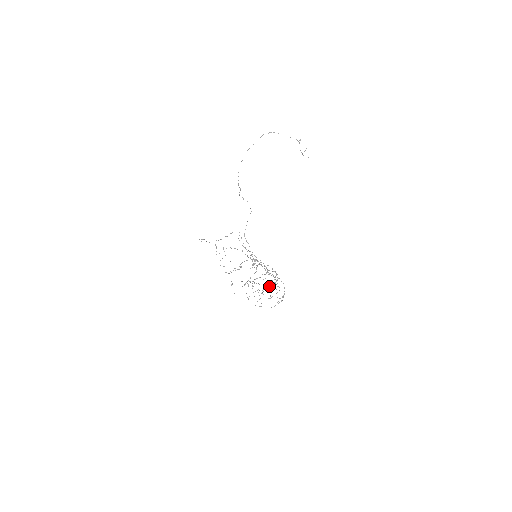
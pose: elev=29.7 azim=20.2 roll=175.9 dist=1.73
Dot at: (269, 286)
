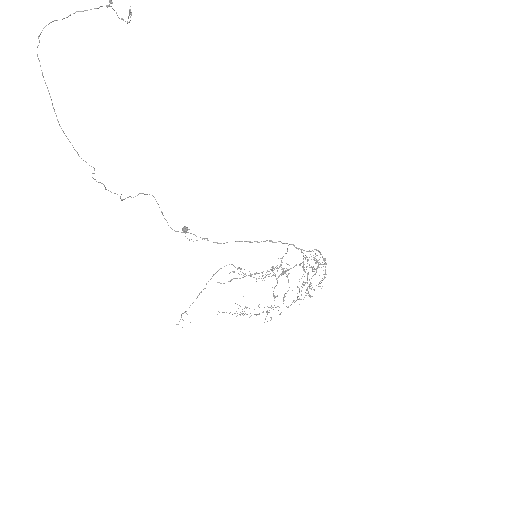
Dot at: occluded
